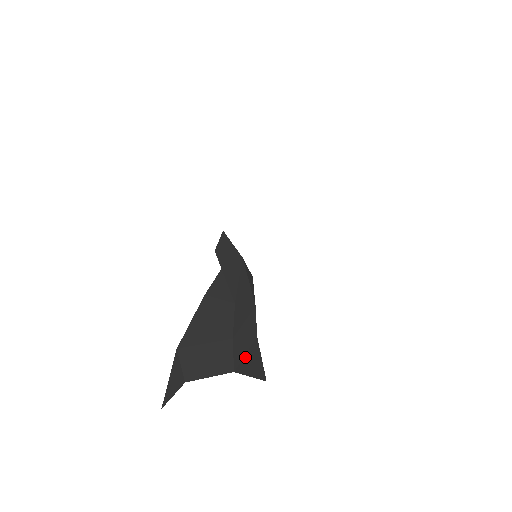
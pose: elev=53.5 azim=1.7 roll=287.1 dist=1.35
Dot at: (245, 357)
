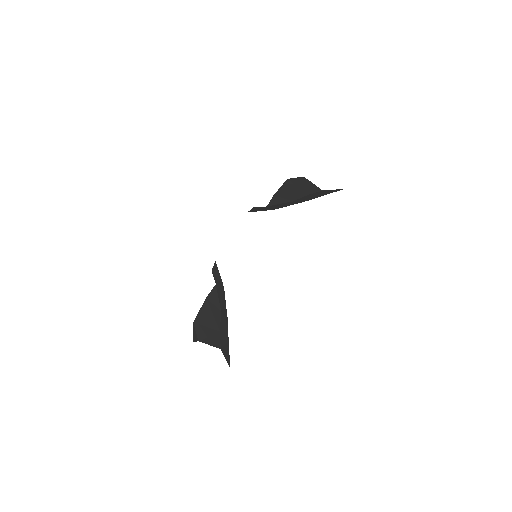
Dot at: (224, 346)
